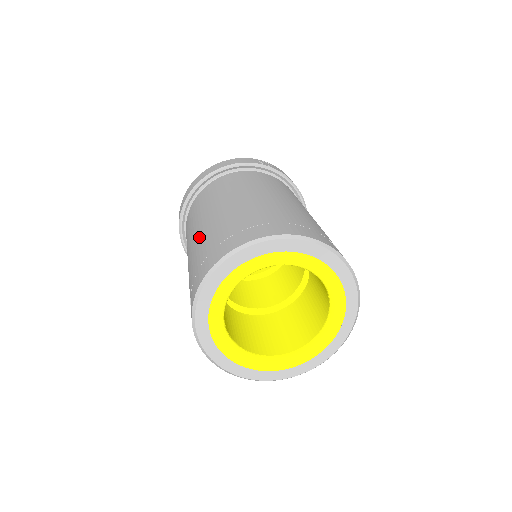
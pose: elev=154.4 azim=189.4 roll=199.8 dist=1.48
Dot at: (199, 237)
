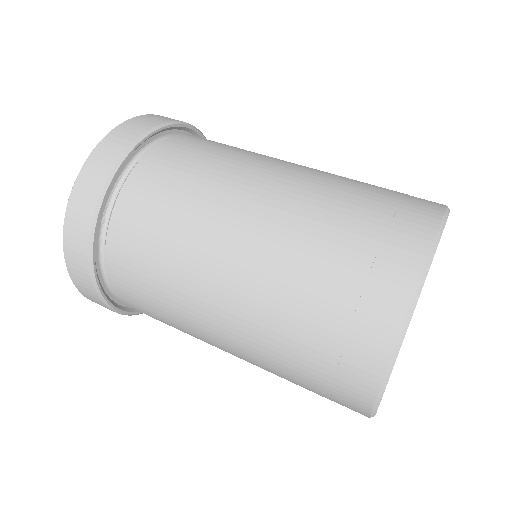
Dot at: (310, 183)
